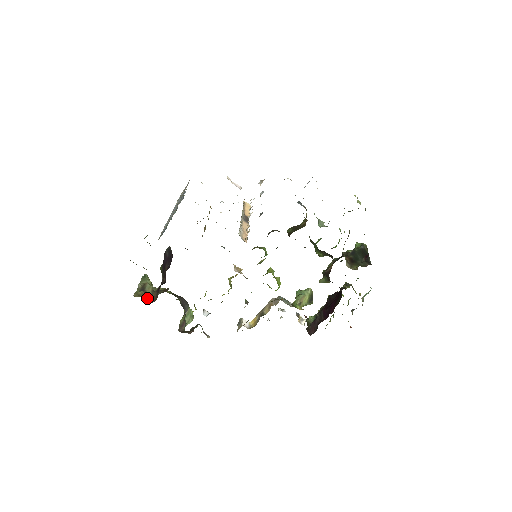
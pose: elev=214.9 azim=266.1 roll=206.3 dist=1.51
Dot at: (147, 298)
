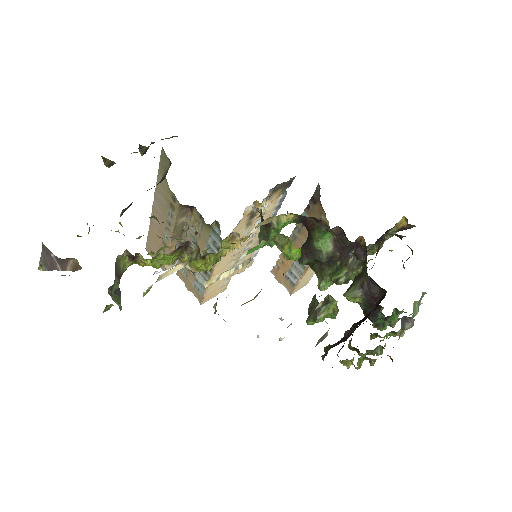
Dot at: occluded
